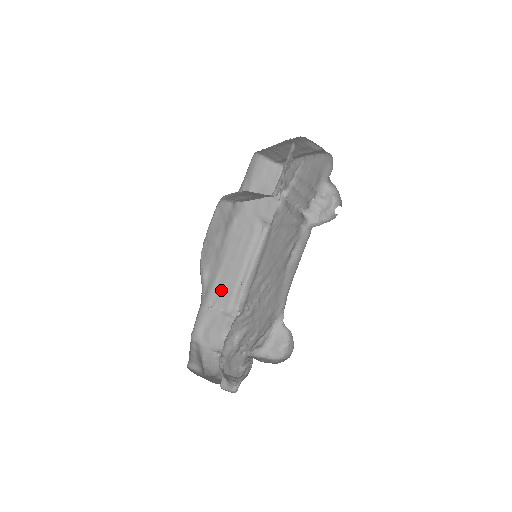
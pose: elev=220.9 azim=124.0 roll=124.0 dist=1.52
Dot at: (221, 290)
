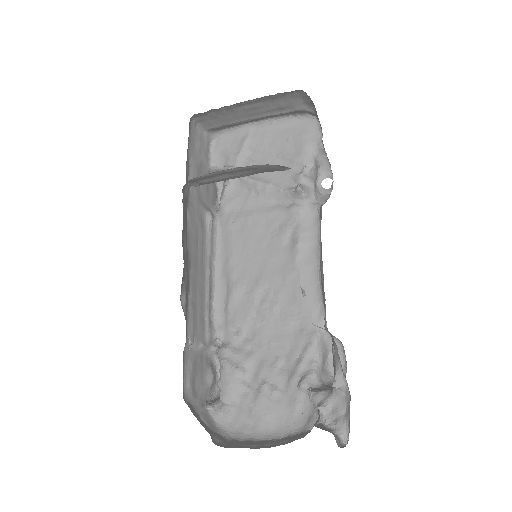
Dot at: (195, 316)
